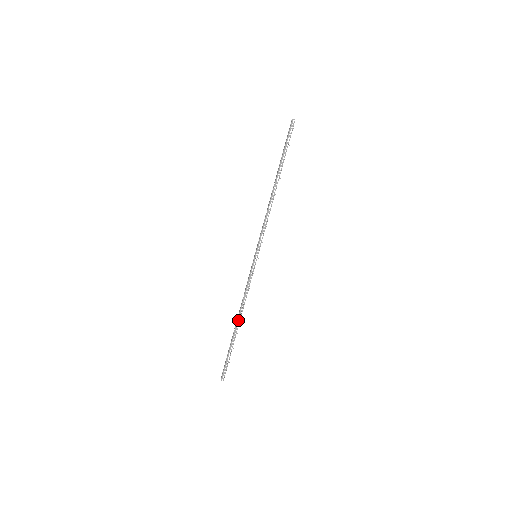
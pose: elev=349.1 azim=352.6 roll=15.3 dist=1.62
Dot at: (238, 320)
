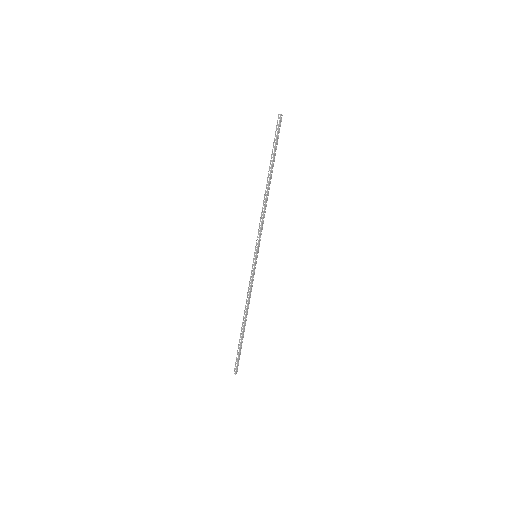
Dot at: occluded
